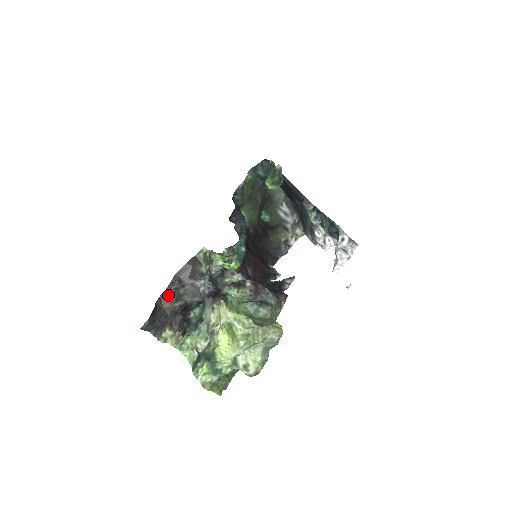
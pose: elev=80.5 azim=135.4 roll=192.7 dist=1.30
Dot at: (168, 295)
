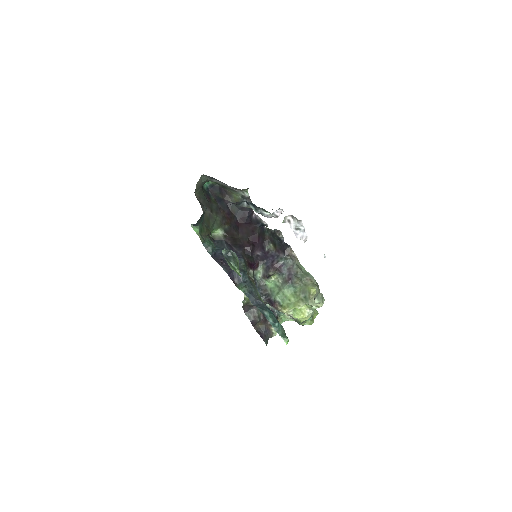
Dot at: (255, 323)
